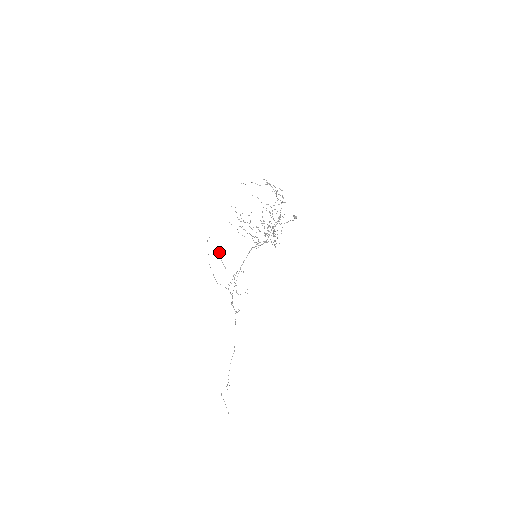
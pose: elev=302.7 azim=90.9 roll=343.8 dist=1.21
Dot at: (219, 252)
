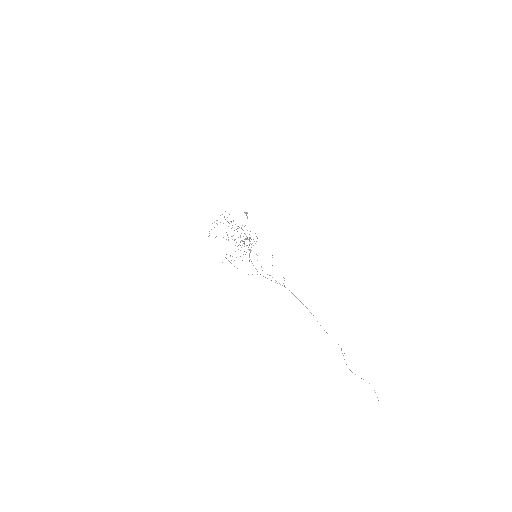
Dot at: occluded
